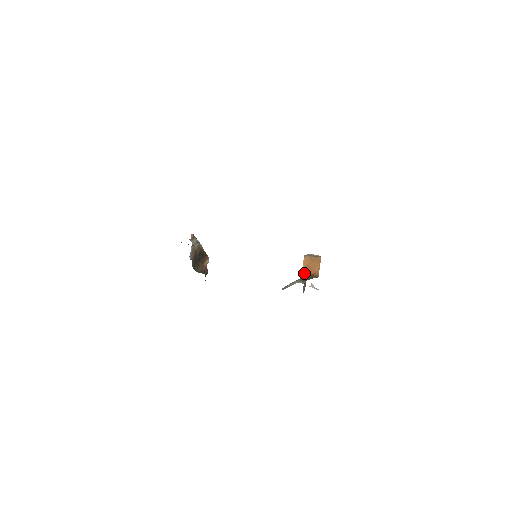
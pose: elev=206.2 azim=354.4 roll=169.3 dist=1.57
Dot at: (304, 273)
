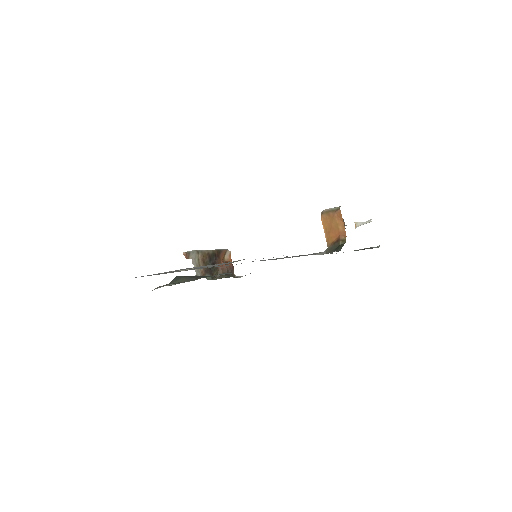
Dot at: (328, 239)
